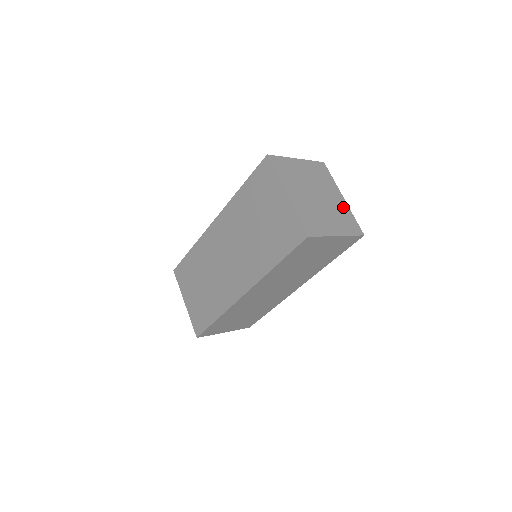
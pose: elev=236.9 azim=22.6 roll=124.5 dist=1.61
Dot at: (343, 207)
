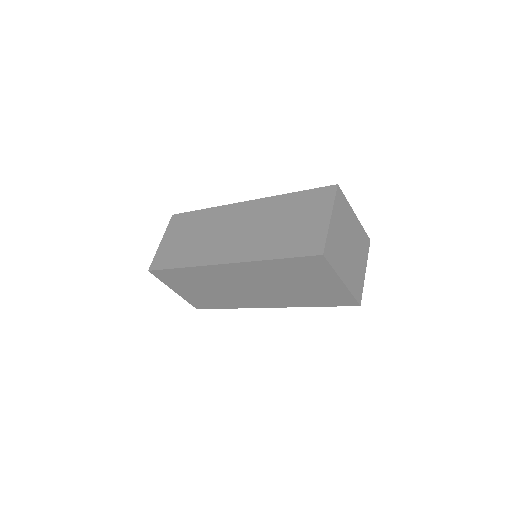
Dot at: (358, 229)
